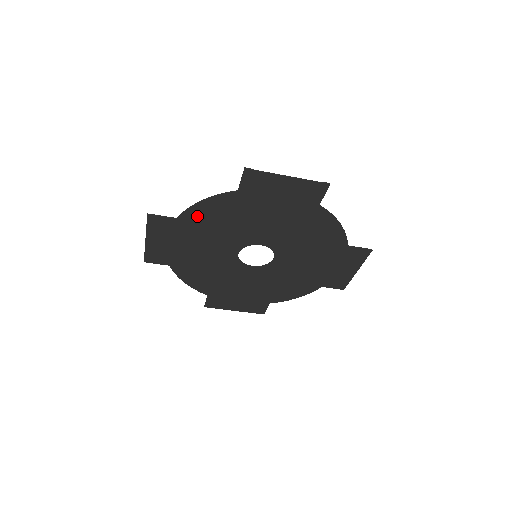
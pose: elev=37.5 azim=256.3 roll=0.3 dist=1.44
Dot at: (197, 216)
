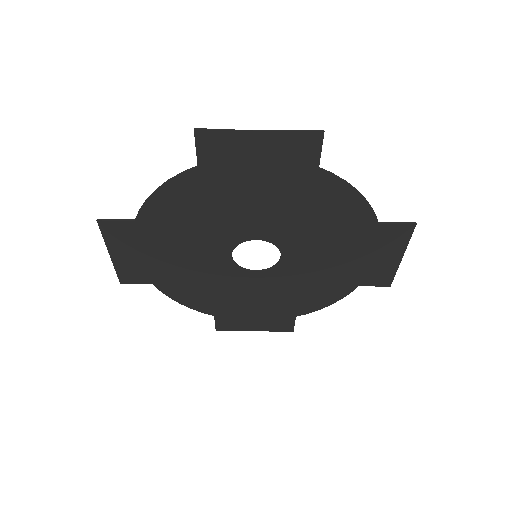
Dot at: (159, 212)
